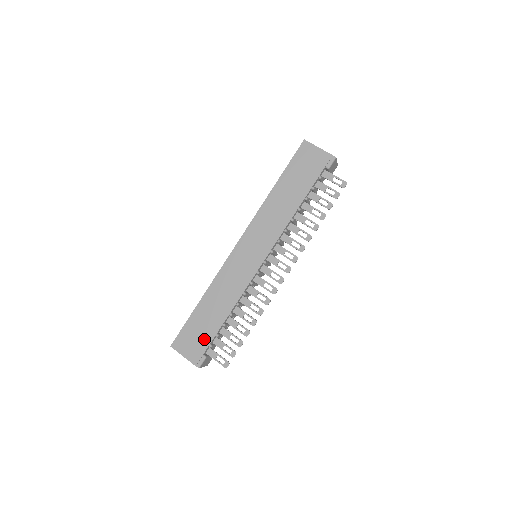
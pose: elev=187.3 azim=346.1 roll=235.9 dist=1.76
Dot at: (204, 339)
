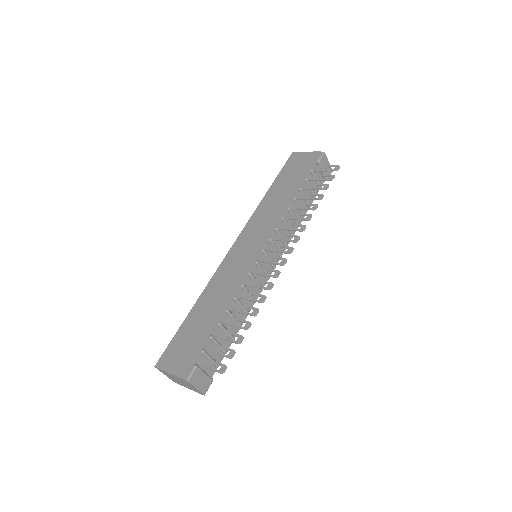
Dot at: (195, 345)
